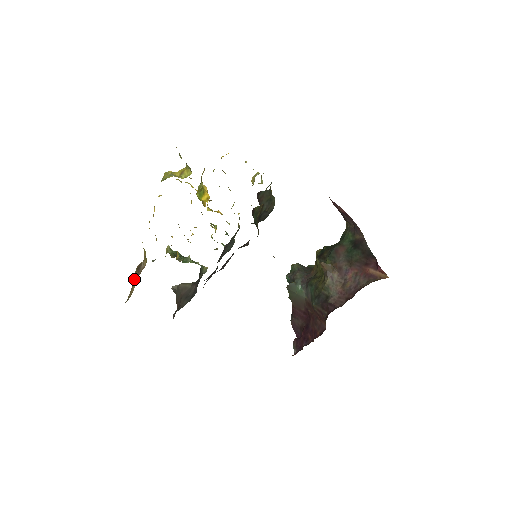
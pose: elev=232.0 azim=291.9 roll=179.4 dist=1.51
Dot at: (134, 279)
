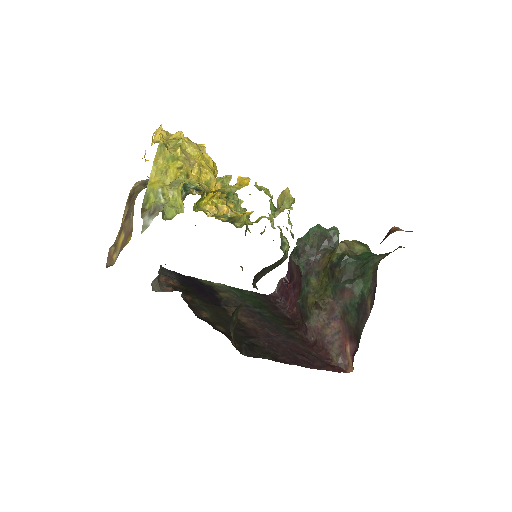
Dot at: (124, 215)
